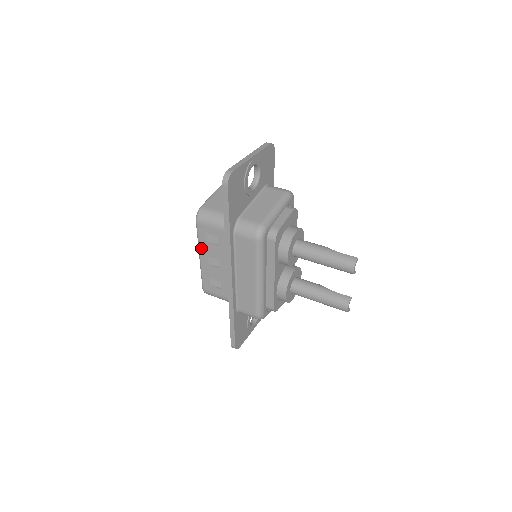
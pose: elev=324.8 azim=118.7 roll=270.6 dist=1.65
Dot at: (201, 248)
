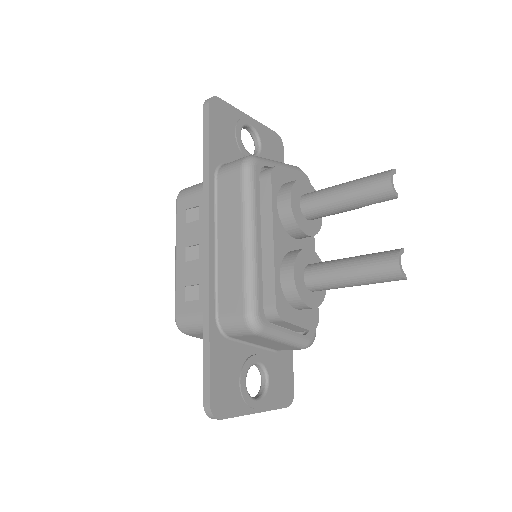
Dot at: (178, 239)
